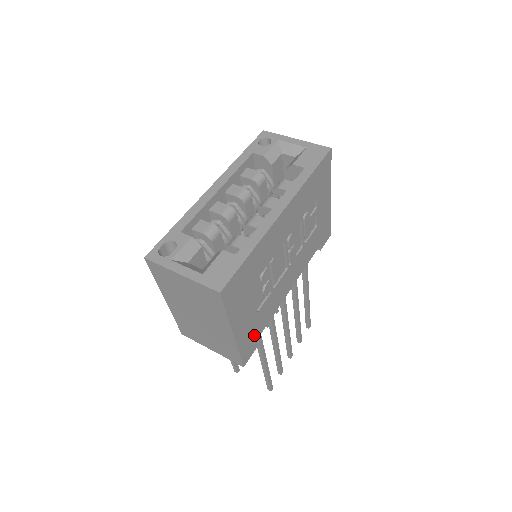
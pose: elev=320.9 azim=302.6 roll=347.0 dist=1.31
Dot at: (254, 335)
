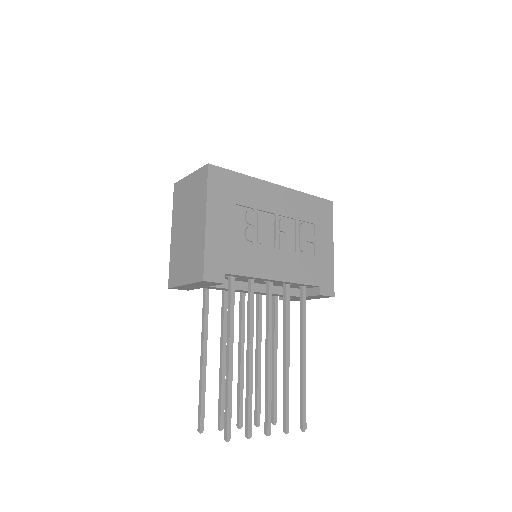
Dot at: (225, 262)
